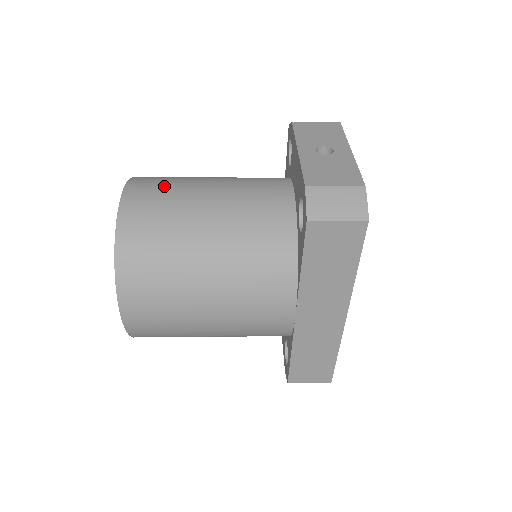
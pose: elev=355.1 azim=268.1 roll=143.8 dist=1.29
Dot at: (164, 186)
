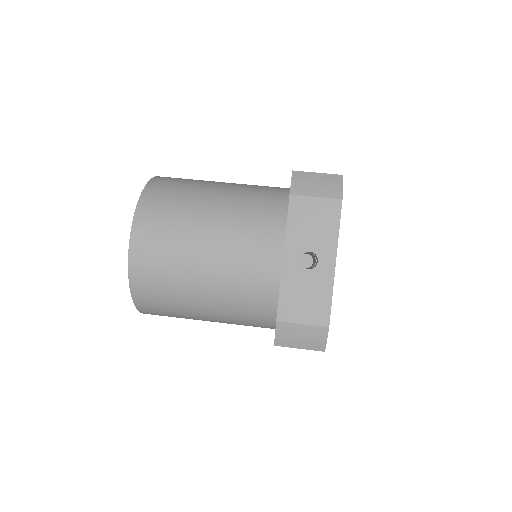
Dot at: (165, 239)
